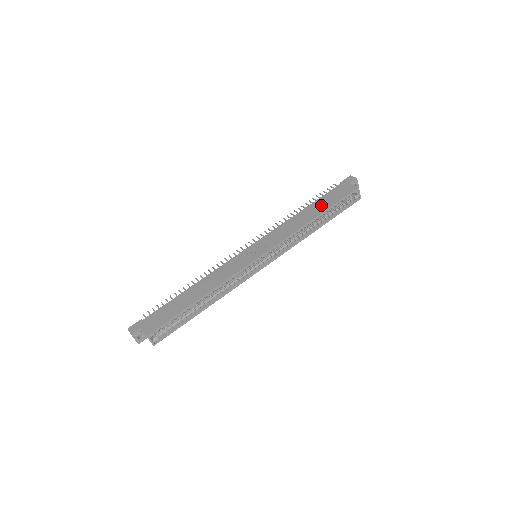
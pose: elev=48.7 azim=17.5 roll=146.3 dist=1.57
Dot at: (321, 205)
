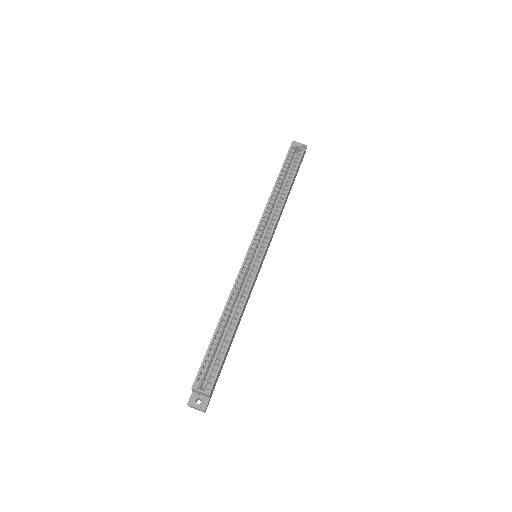
Dot at: occluded
